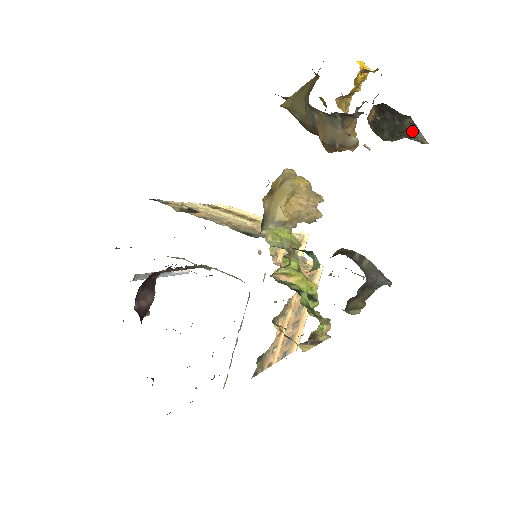
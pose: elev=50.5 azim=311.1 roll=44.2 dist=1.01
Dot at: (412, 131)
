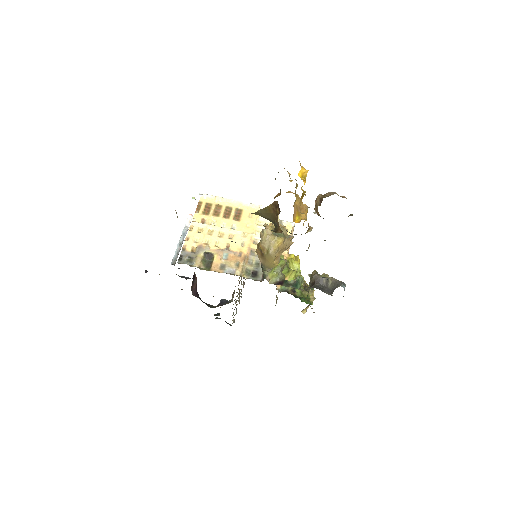
Dot at: occluded
